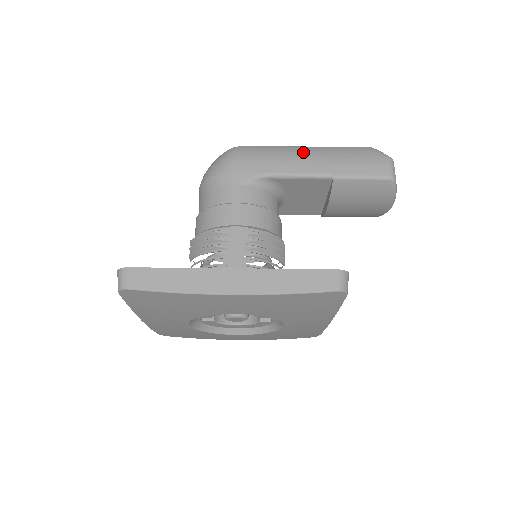
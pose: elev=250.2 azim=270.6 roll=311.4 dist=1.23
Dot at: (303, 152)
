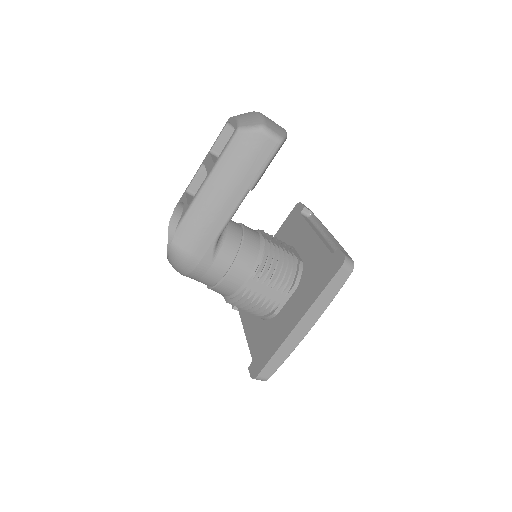
Dot at: (211, 198)
